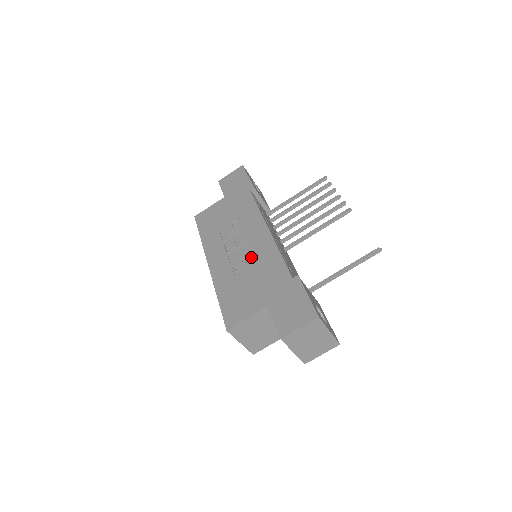
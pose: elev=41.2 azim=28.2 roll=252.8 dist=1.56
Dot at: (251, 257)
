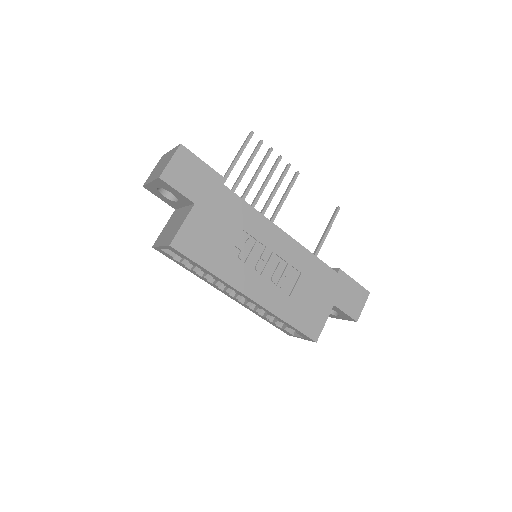
Dot at: (291, 270)
